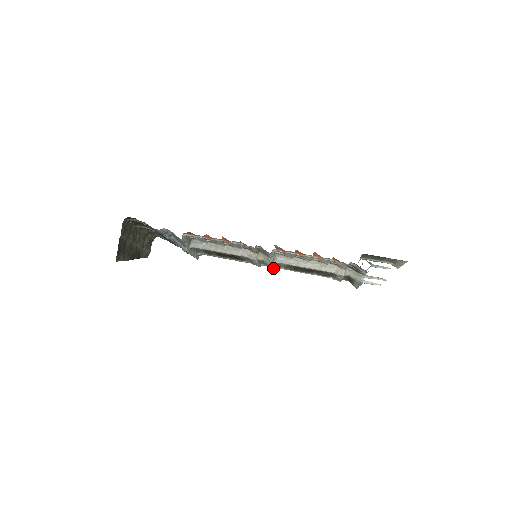
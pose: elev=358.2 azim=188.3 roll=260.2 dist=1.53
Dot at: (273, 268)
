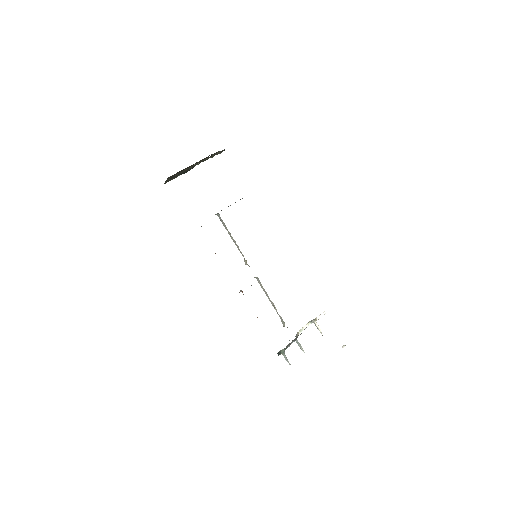
Dot at: occluded
